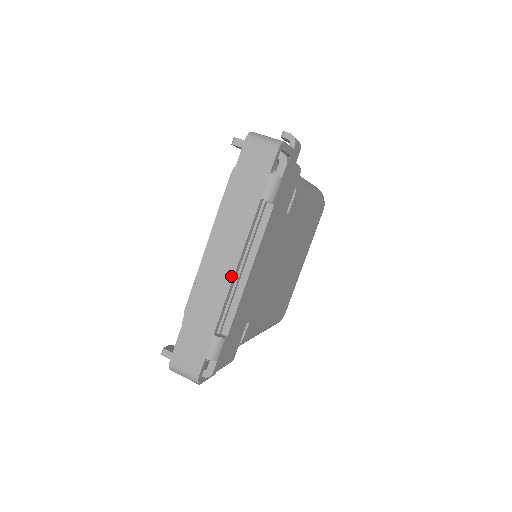
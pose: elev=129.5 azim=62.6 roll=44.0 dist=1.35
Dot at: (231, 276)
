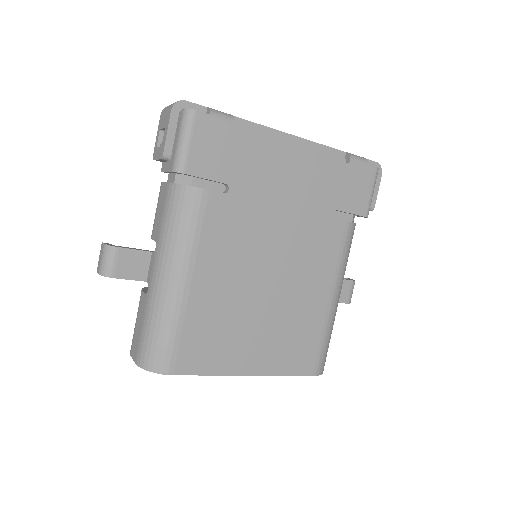
Dot at: (284, 133)
